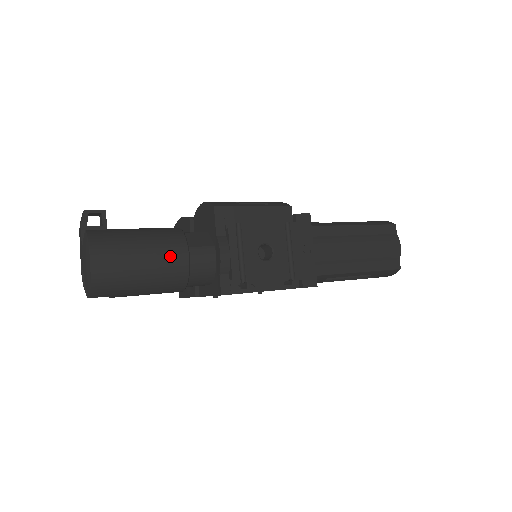
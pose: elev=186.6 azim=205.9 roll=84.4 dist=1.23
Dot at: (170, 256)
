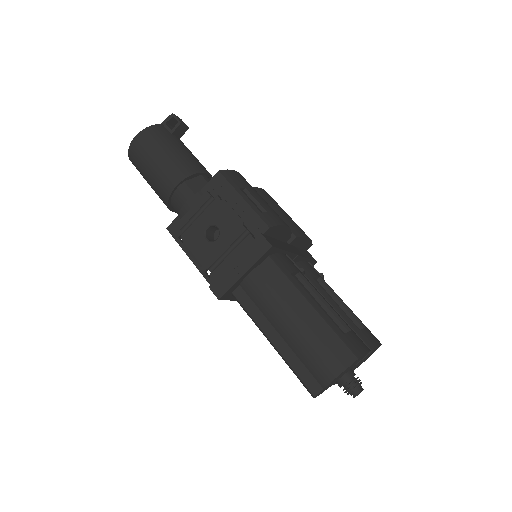
Dot at: (167, 174)
